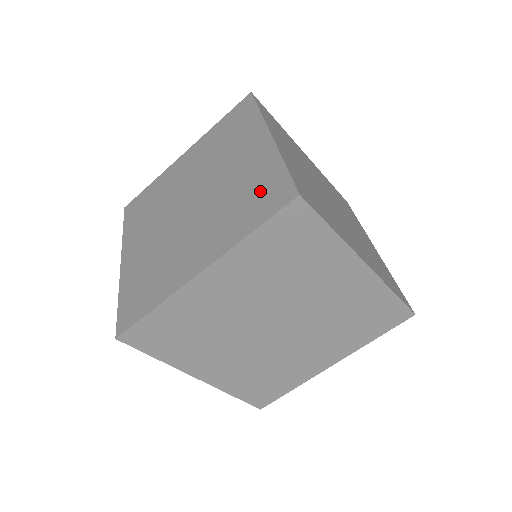
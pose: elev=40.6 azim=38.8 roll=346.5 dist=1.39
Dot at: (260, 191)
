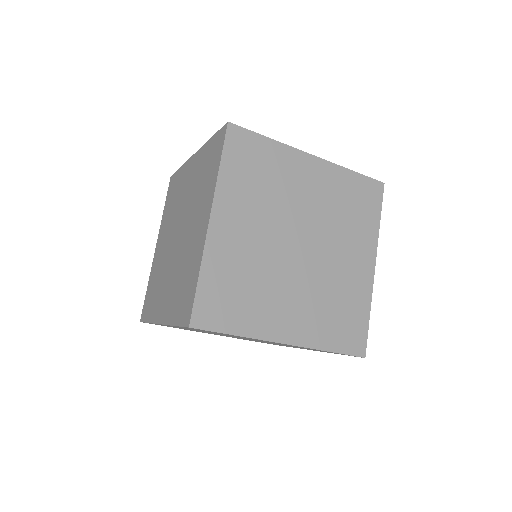
Dot at: (209, 159)
